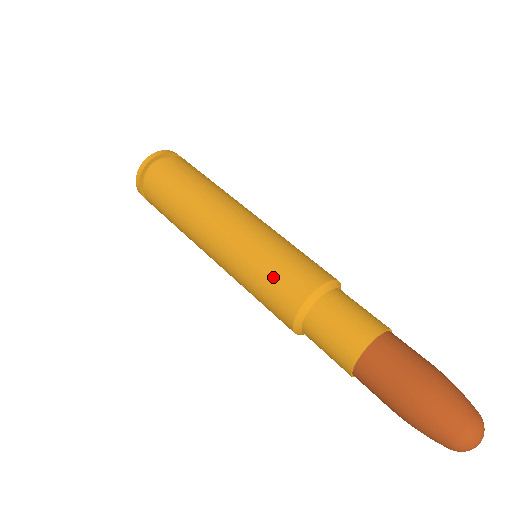
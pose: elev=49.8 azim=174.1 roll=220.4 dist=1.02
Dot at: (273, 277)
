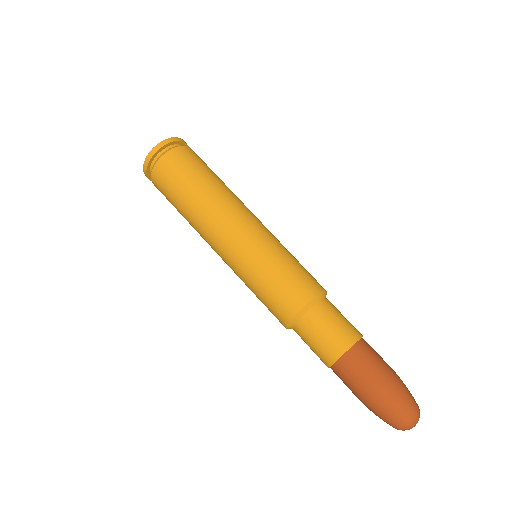
Dot at: (279, 280)
